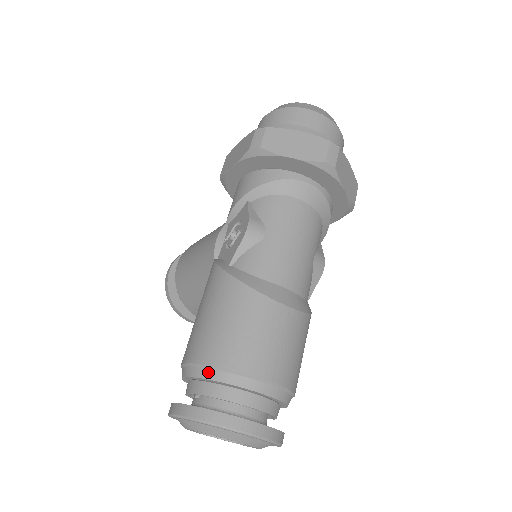
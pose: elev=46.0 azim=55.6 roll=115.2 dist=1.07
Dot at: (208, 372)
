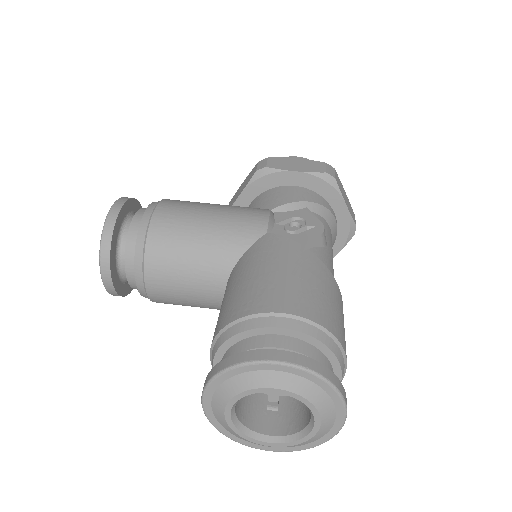
Dot at: (320, 333)
